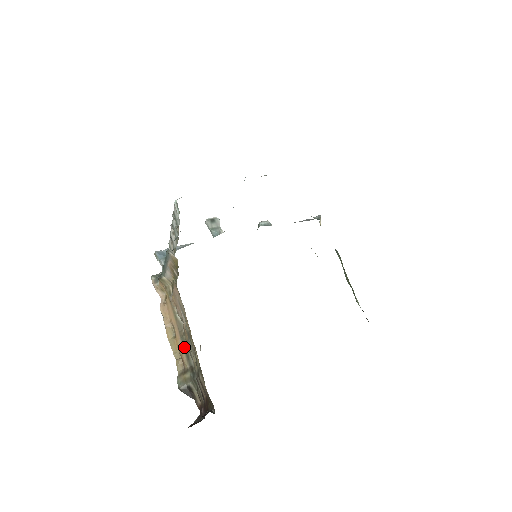
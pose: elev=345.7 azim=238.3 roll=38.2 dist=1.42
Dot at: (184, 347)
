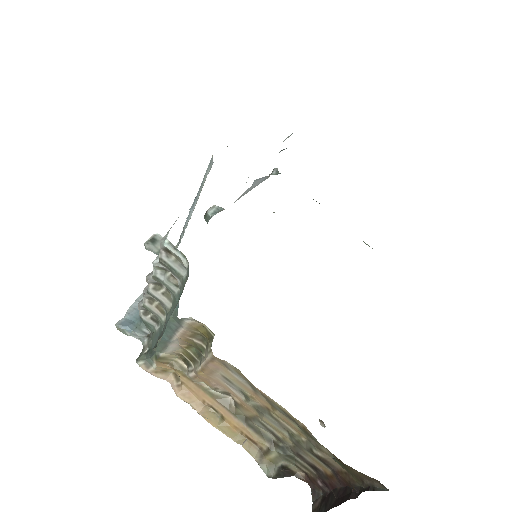
Dot at: (247, 424)
